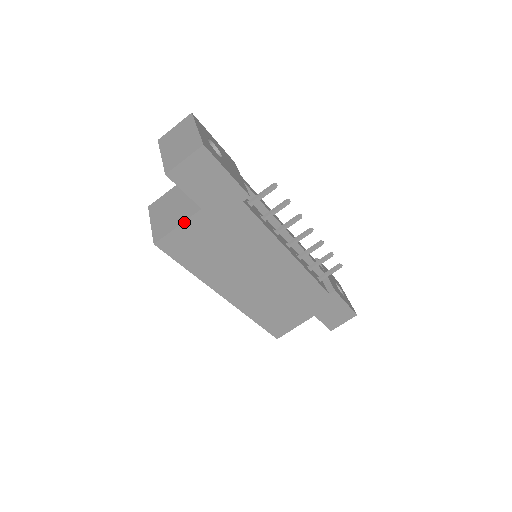
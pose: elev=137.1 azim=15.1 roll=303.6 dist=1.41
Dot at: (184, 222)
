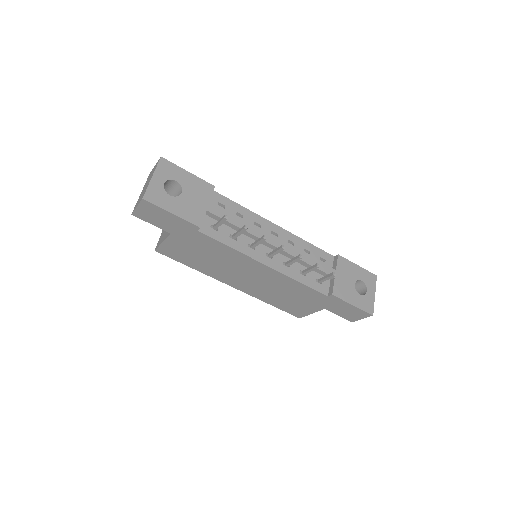
Dot at: (165, 240)
